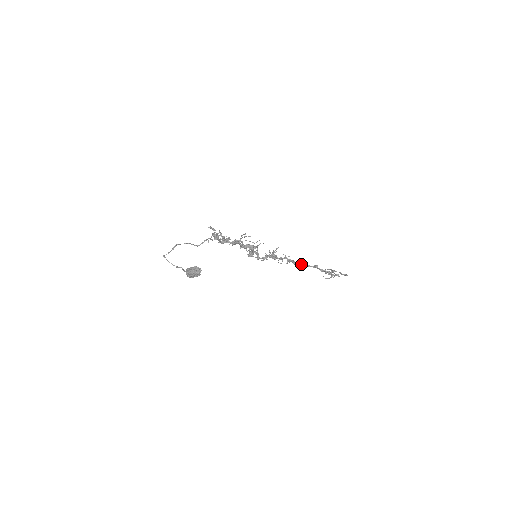
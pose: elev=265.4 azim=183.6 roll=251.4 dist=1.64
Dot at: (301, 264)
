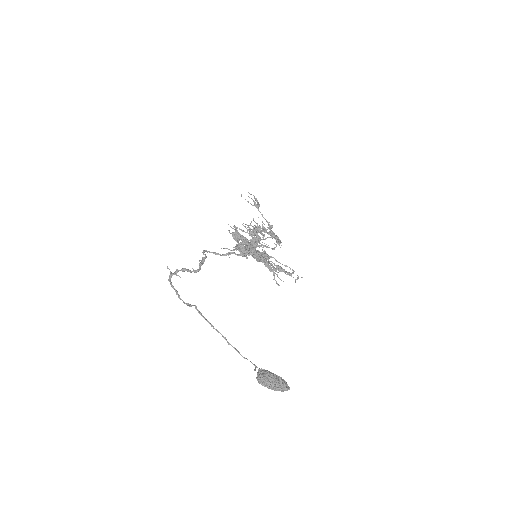
Dot at: occluded
